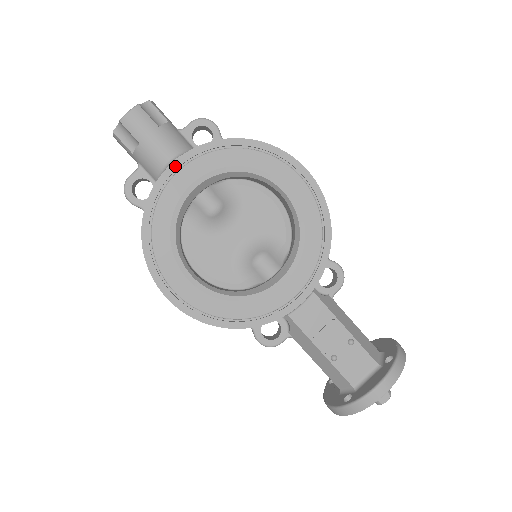
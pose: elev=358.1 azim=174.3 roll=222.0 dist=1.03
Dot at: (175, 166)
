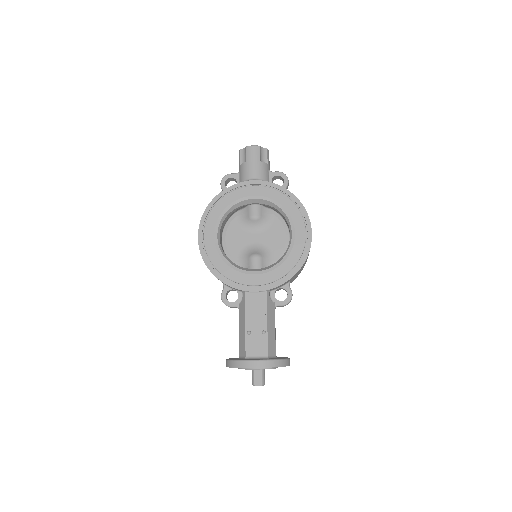
Dot at: (252, 183)
